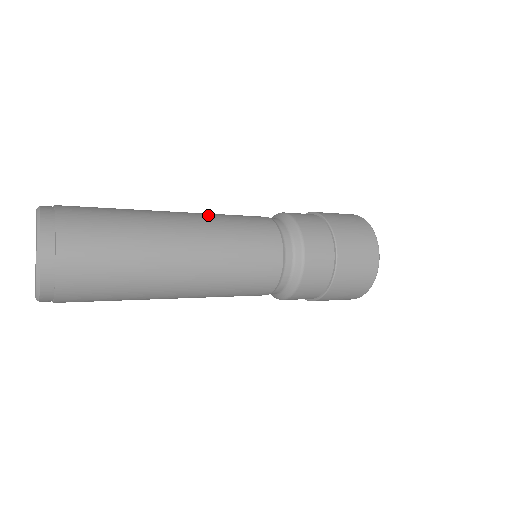
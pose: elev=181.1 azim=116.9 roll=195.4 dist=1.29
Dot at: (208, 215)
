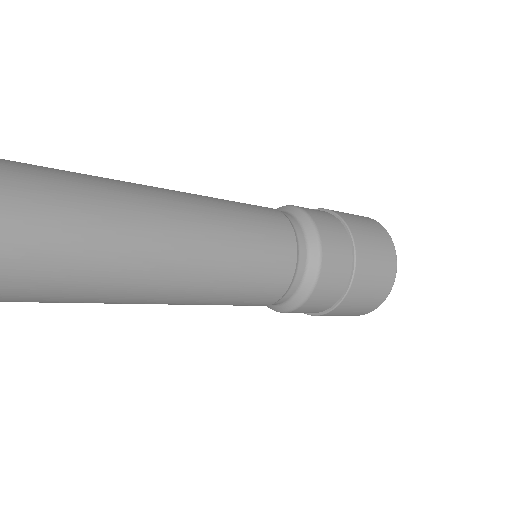
Dot at: occluded
